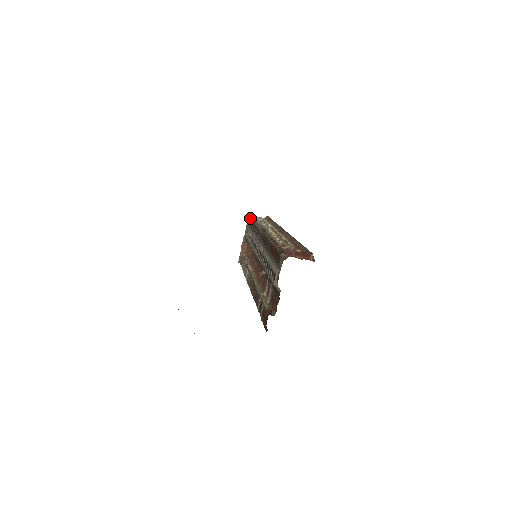
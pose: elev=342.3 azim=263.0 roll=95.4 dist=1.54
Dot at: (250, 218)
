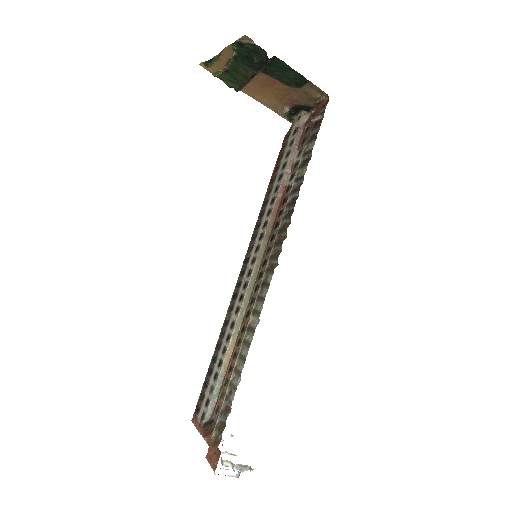
Dot at: occluded
